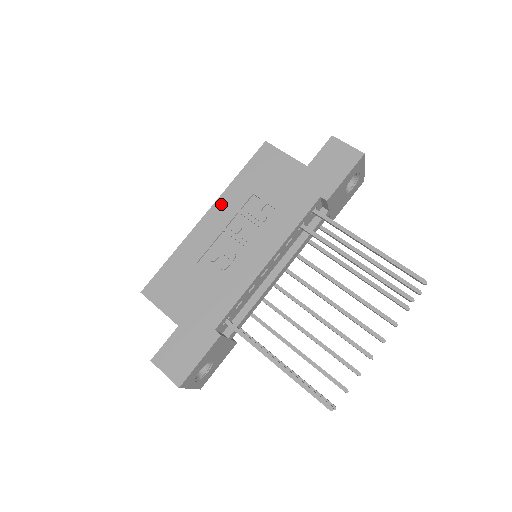
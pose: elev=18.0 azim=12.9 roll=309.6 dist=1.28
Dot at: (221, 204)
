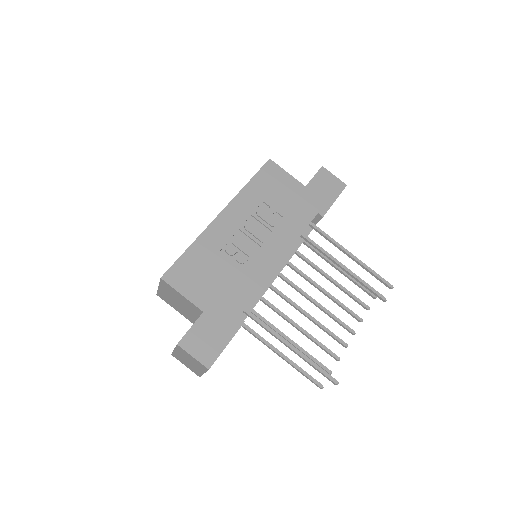
Dot at: (235, 205)
